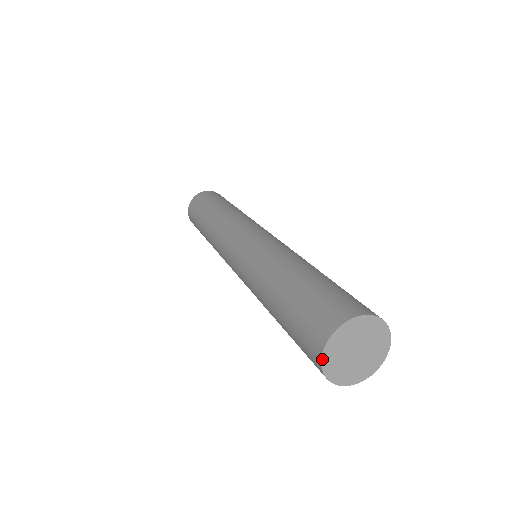
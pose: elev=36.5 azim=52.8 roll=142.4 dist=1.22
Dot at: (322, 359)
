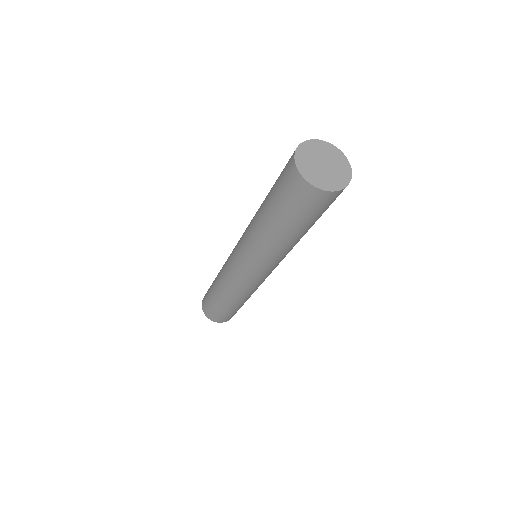
Dot at: (297, 166)
